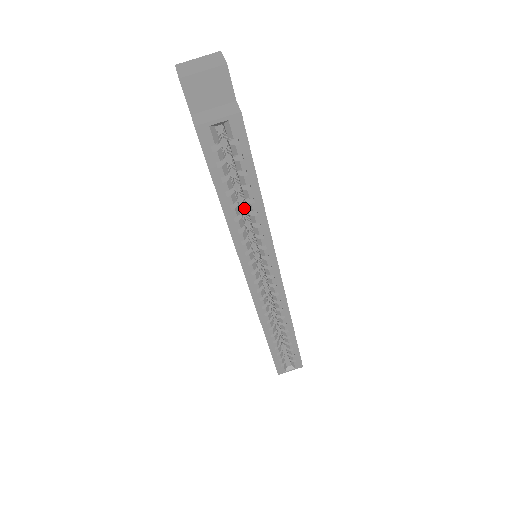
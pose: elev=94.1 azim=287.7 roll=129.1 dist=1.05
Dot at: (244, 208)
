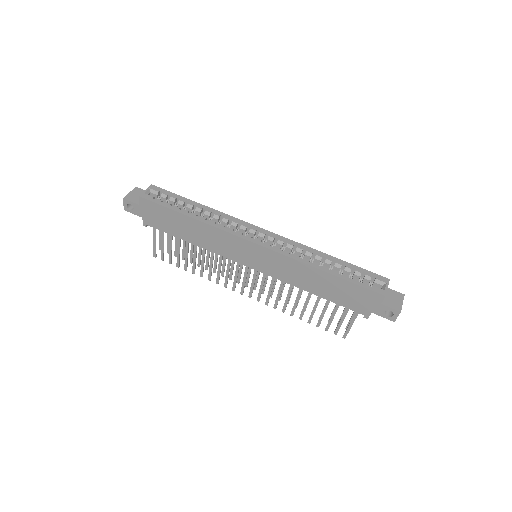
Dot at: occluded
